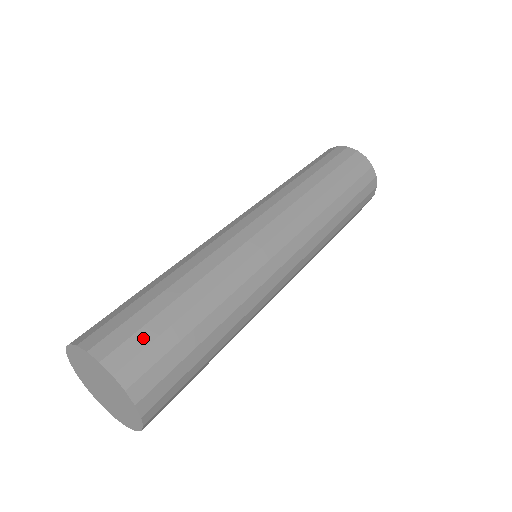
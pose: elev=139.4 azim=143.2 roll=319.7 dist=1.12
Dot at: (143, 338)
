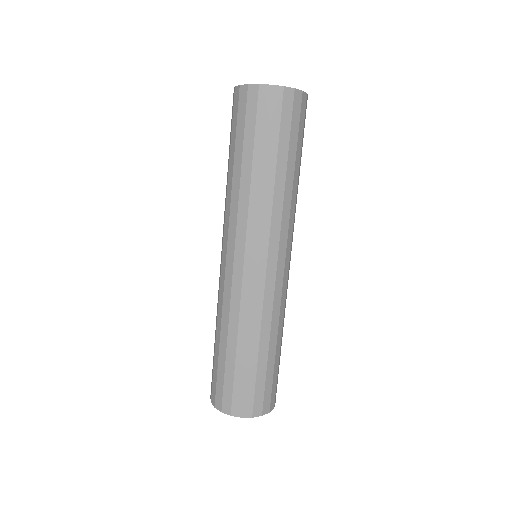
Dot at: (238, 391)
